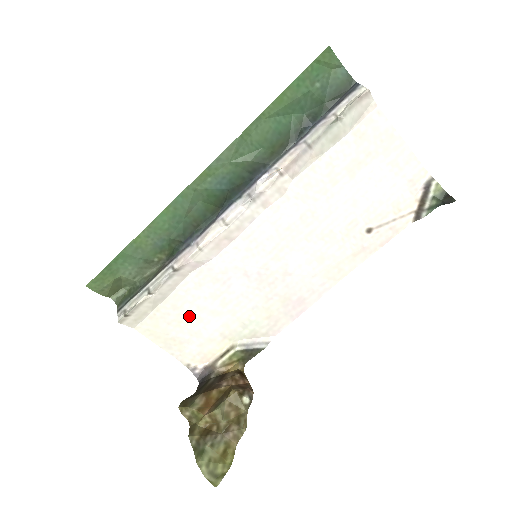
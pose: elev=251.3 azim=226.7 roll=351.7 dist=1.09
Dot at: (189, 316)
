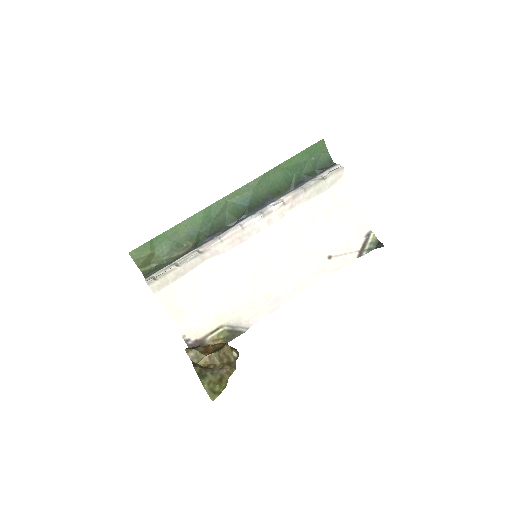
Dot at: (197, 293)
